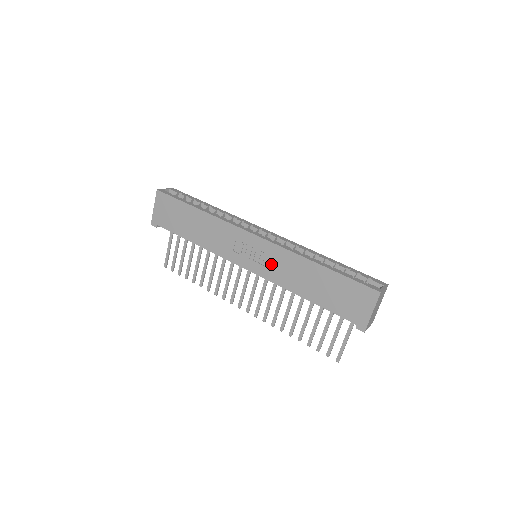
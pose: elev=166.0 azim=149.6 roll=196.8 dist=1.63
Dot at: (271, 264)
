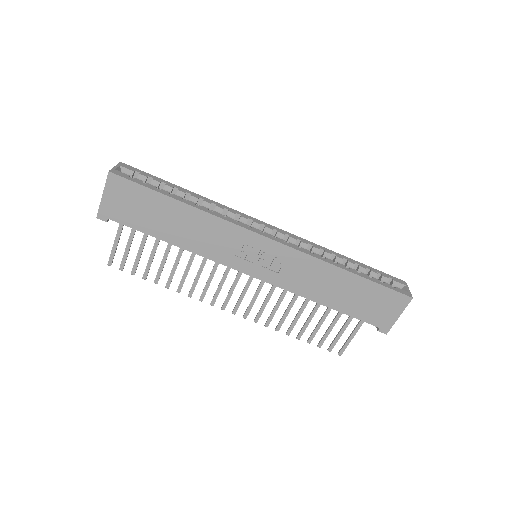
Dot at: (285, 270)
